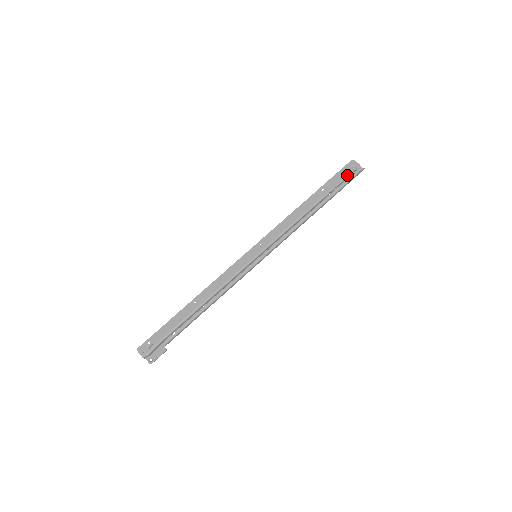
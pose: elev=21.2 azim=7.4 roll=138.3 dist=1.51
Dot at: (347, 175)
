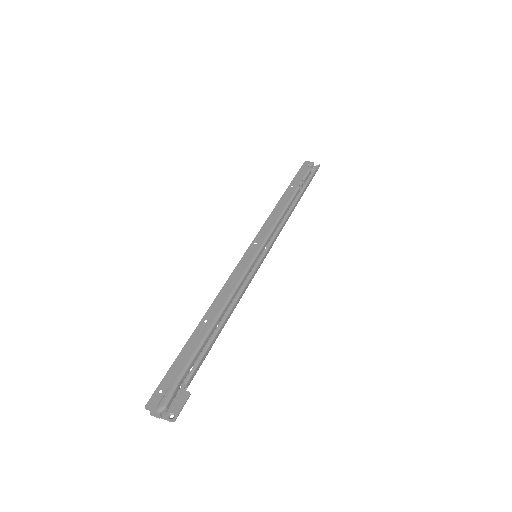
Dot at: (308, 171)
